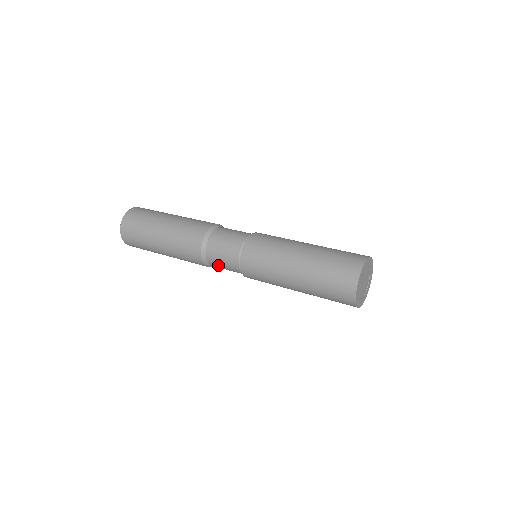
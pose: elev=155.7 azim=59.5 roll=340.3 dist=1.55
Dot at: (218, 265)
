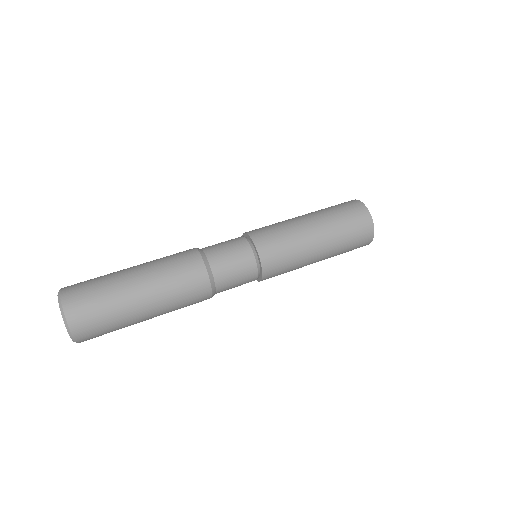
Dot at: occluded
